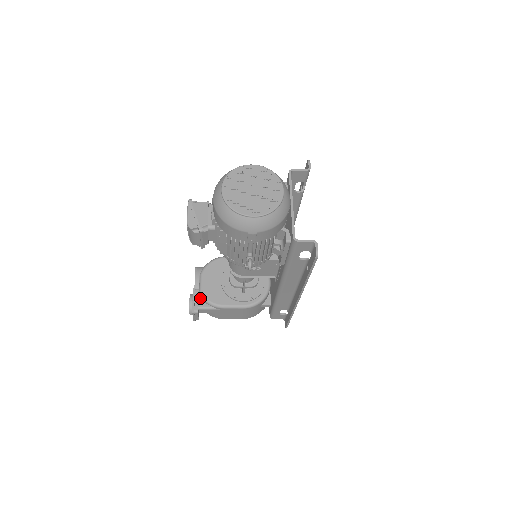
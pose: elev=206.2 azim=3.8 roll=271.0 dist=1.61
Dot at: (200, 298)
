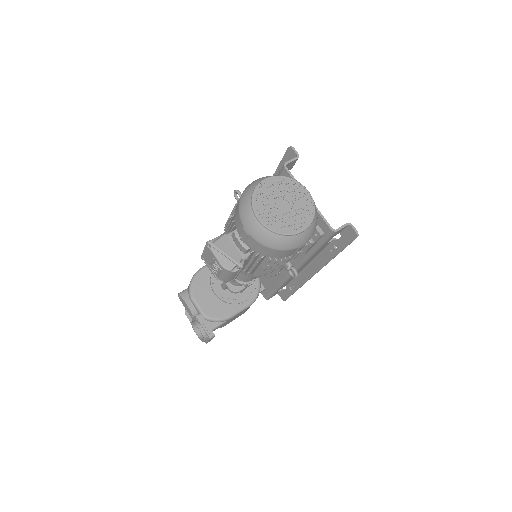
Dot at: occluded
